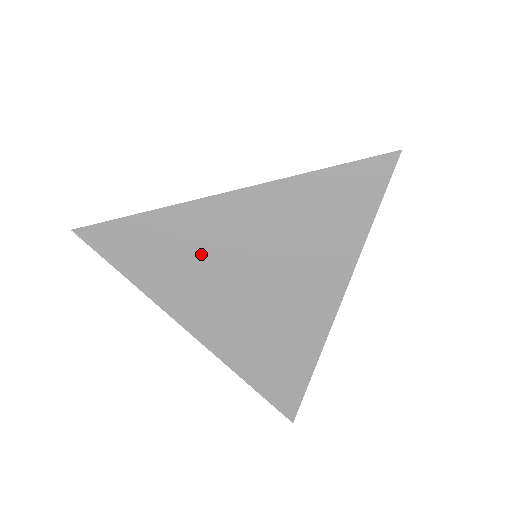
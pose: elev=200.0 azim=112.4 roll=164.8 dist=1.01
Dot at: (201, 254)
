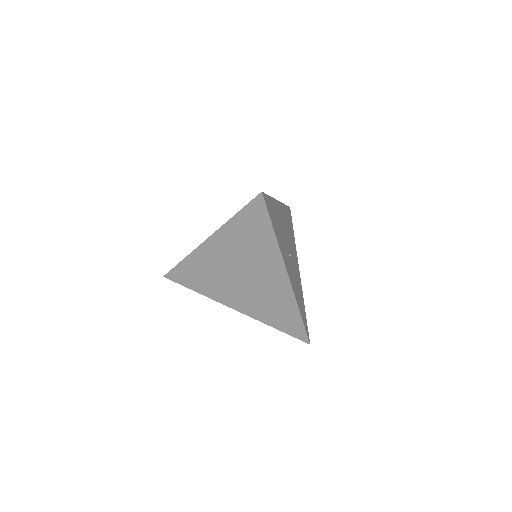
Dot at: (214, 271)
